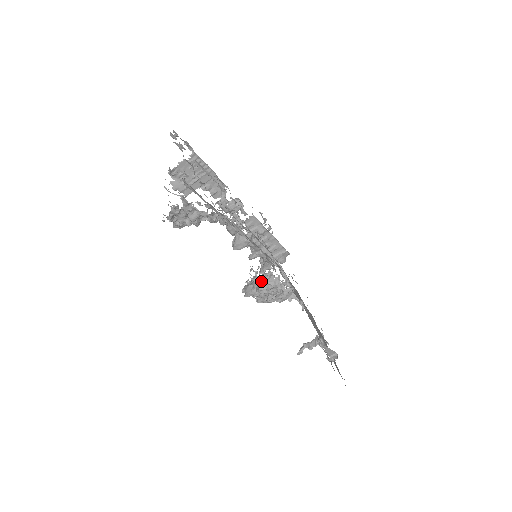
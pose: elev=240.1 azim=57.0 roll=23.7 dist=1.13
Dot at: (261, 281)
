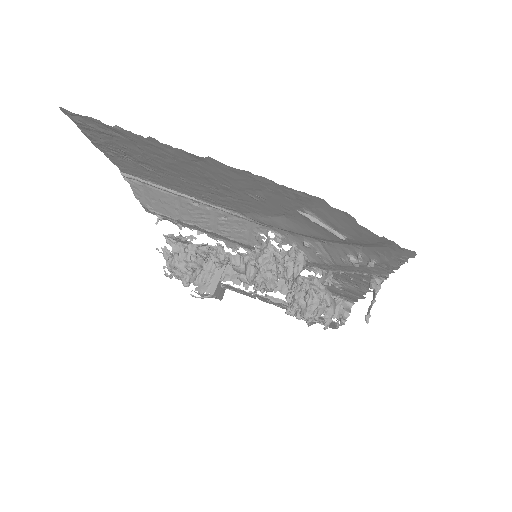
Dot at: (256, 253)
